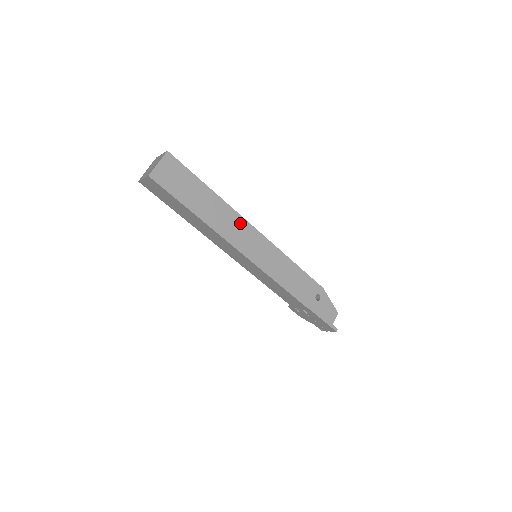
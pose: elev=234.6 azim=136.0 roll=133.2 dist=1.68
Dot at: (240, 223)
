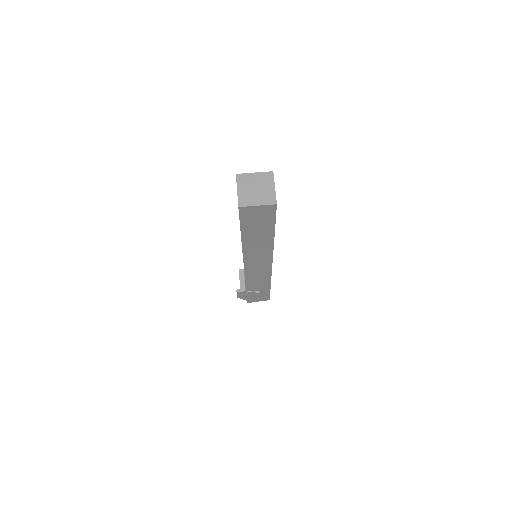
Dot at: occluded
